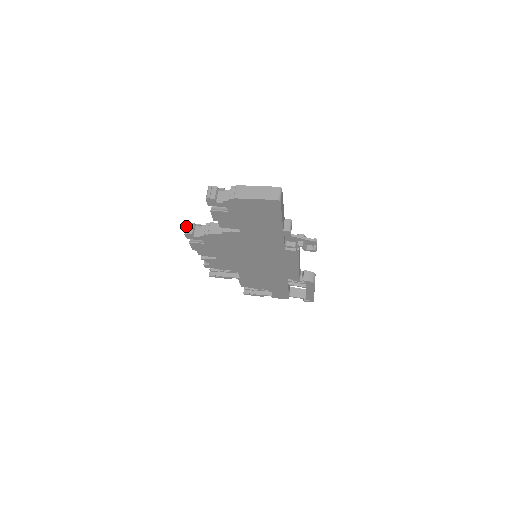
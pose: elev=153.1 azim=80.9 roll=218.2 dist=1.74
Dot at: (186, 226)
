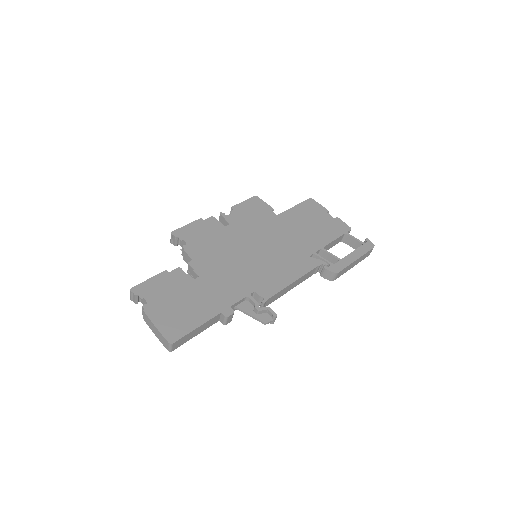
Dot at: occluded
